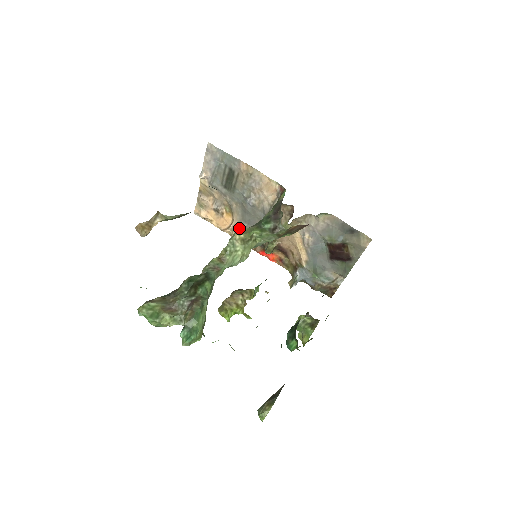
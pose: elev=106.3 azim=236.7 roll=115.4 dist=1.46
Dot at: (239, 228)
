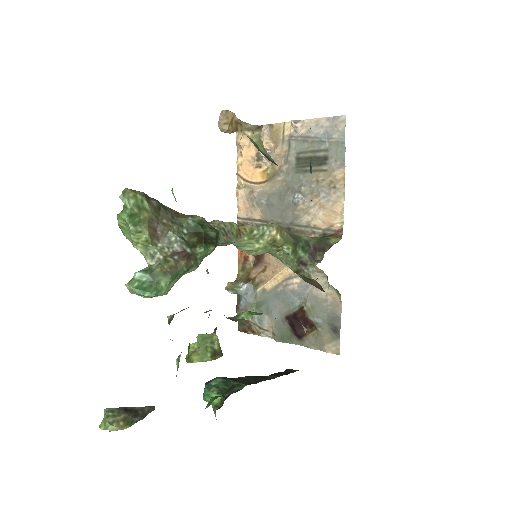
Dot at: (254, 194)
